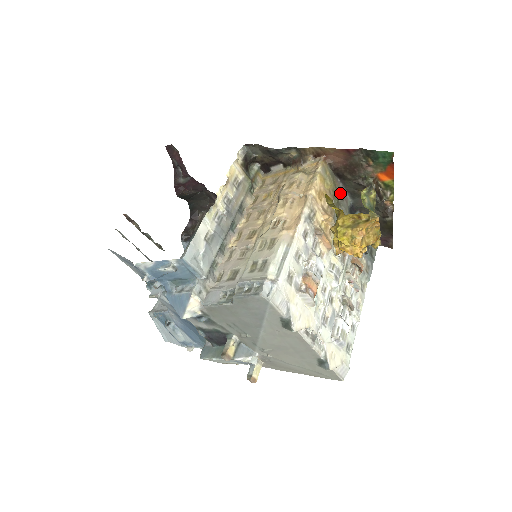
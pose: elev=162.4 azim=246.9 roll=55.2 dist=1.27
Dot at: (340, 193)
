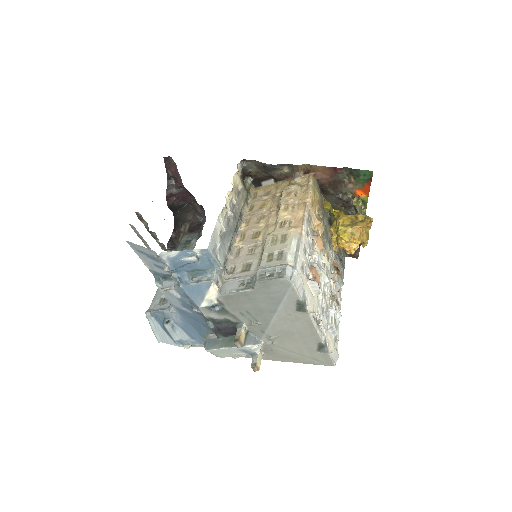
Dot at: (323, 206)
